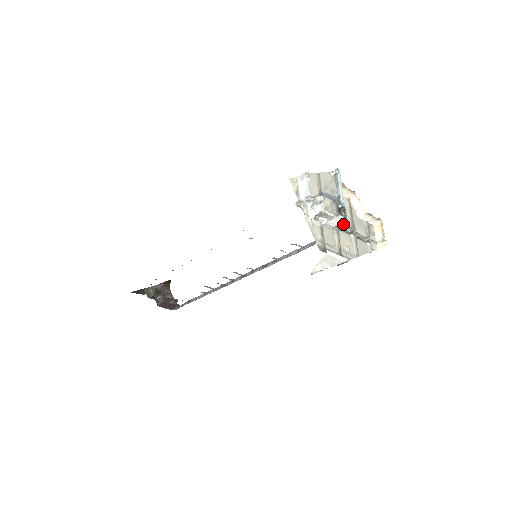
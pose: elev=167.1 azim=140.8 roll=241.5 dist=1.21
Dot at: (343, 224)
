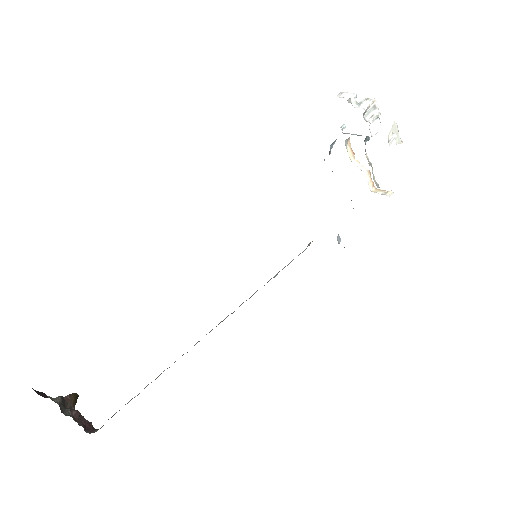
Dot at: occluded
